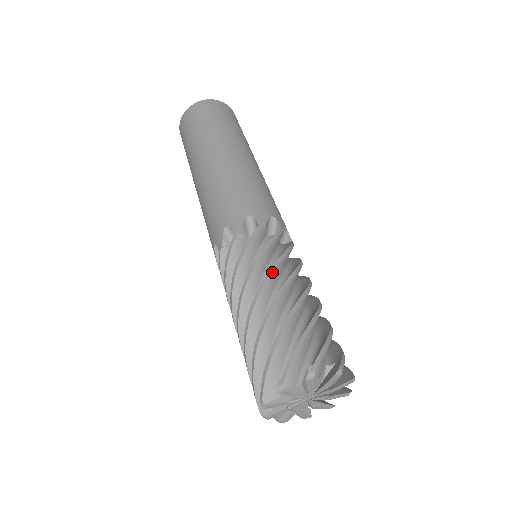
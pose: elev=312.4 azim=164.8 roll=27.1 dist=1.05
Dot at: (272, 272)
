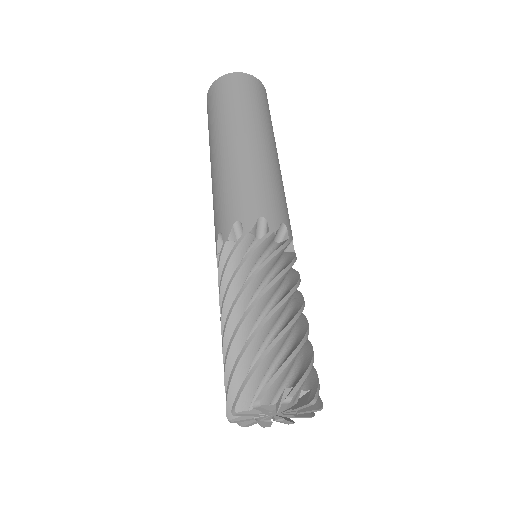
Dot at: (224, 299)
